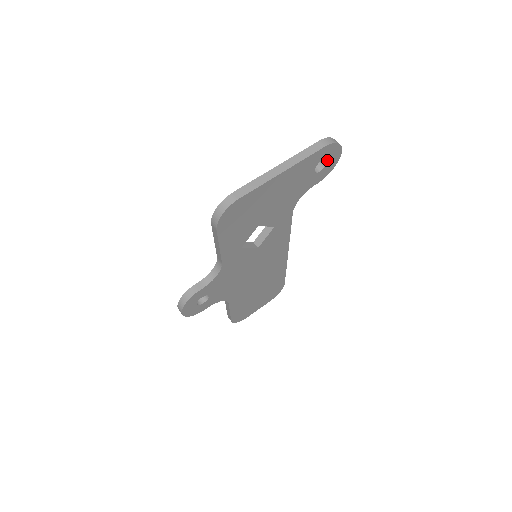
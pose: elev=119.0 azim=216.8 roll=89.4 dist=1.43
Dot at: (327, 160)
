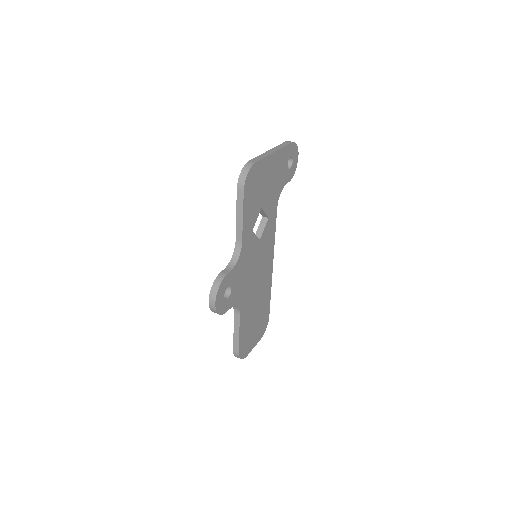
Dot at: (292, 159)
